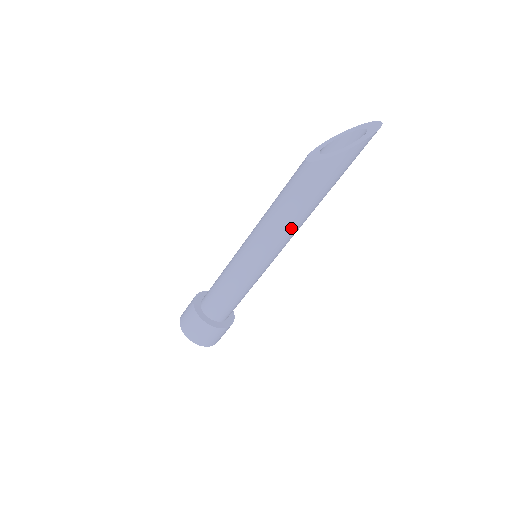
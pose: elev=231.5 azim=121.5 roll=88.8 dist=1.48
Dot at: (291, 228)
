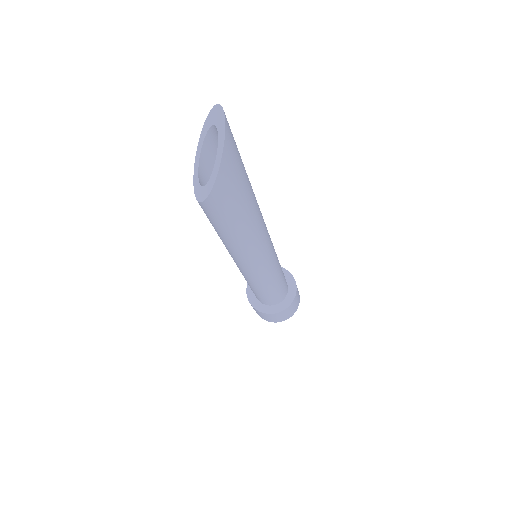
Dot at: (253, 244)
